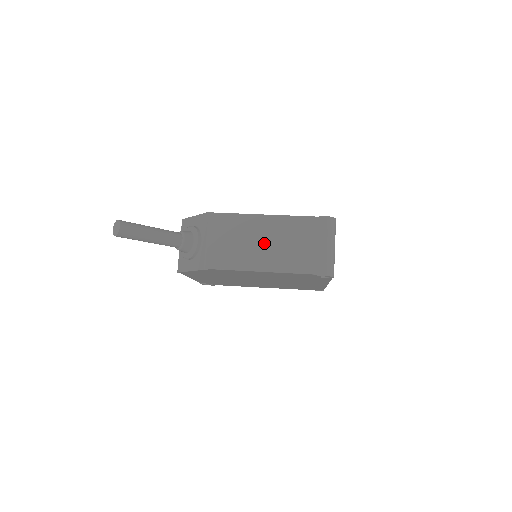
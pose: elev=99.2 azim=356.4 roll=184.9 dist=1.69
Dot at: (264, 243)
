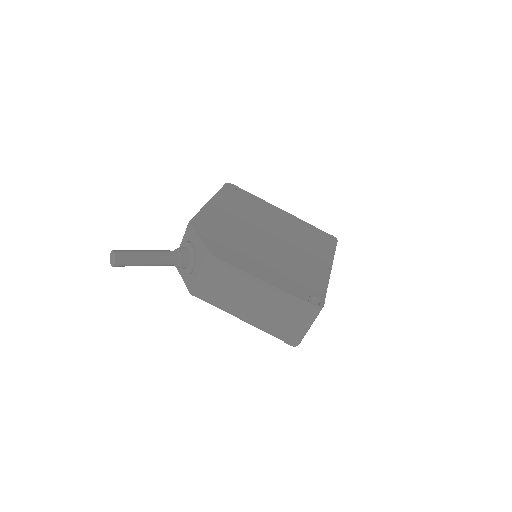
Dot at: (249, 300)
